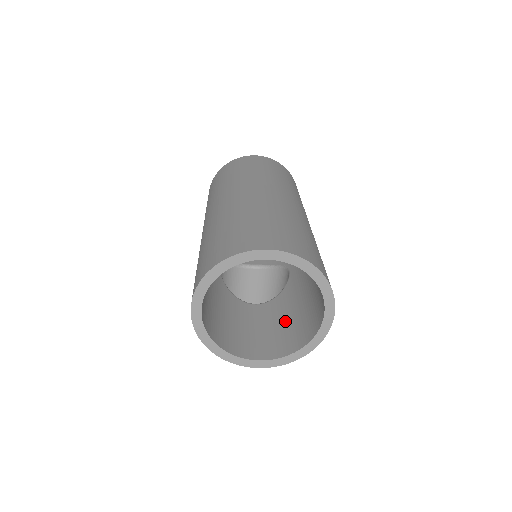
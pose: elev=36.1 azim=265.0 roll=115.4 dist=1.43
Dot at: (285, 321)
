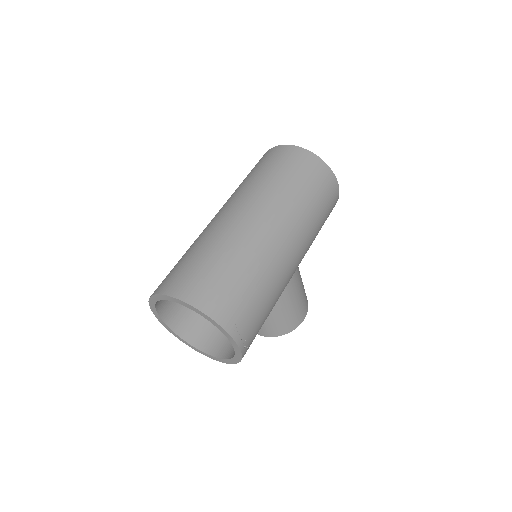
Dot at: occluded
